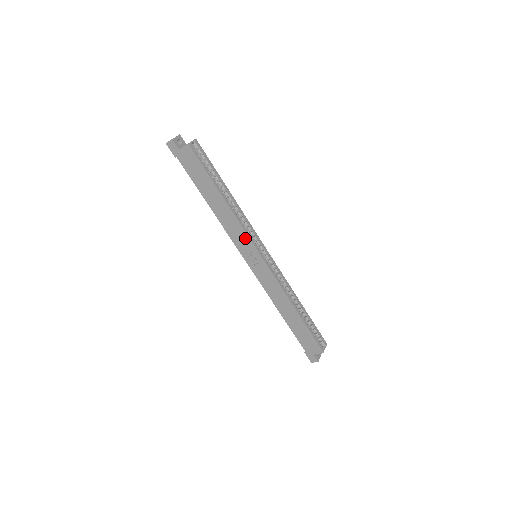
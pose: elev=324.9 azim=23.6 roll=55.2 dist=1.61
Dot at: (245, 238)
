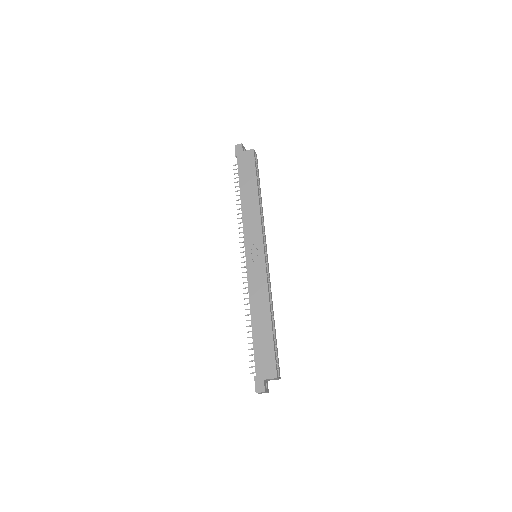
Dot at: (258, 231)
